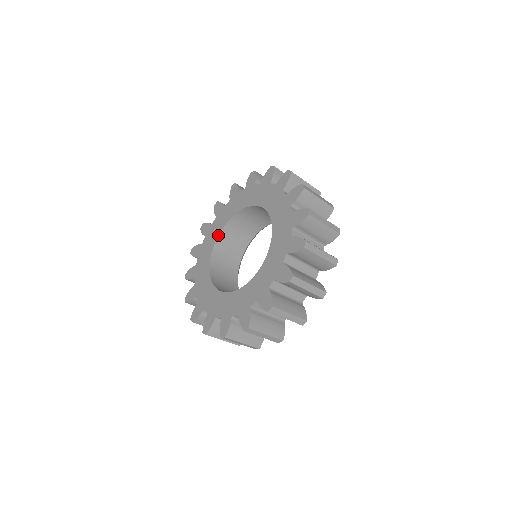
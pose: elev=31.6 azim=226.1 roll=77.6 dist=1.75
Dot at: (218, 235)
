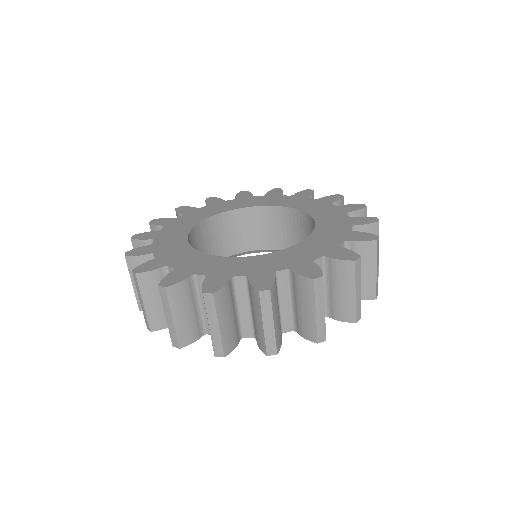
Dot at: (228, 210)
